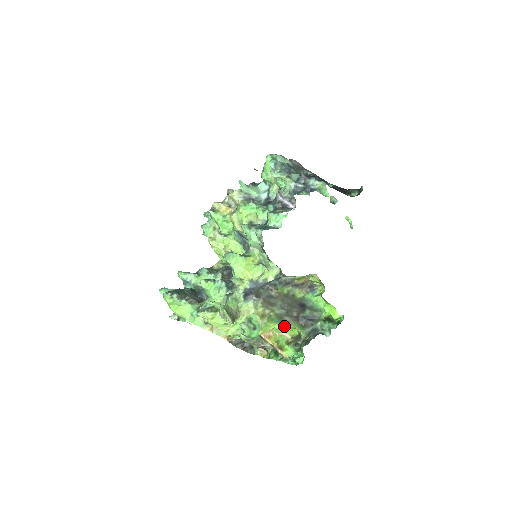
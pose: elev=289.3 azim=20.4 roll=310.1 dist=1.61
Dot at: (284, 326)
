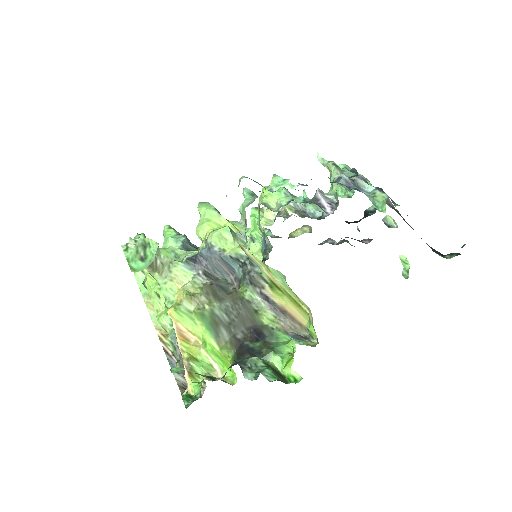
Dot at: (214, 341)
